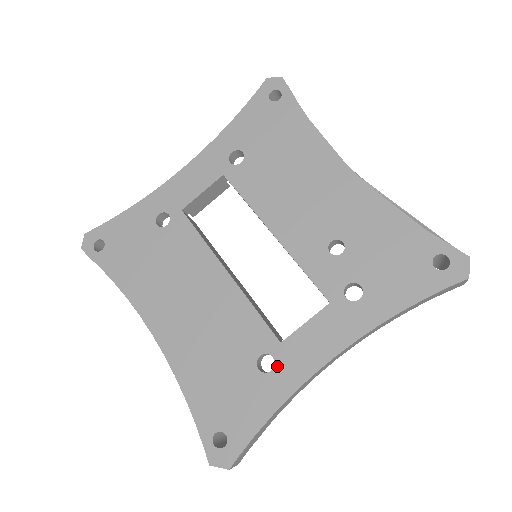
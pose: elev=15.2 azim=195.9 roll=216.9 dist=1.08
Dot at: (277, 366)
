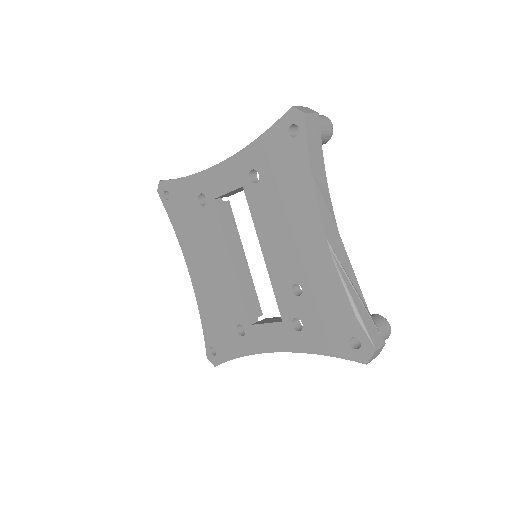
Dot at: (246, 336)
